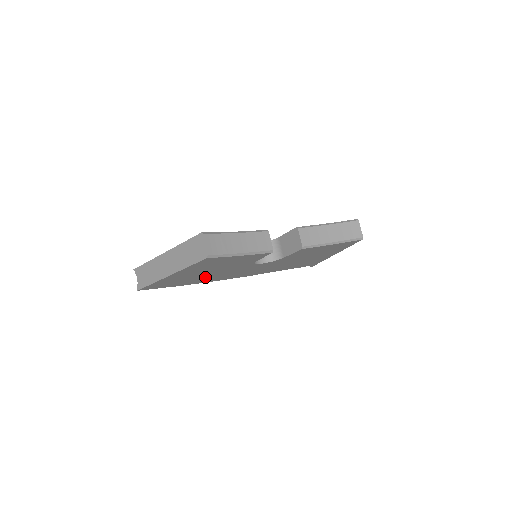
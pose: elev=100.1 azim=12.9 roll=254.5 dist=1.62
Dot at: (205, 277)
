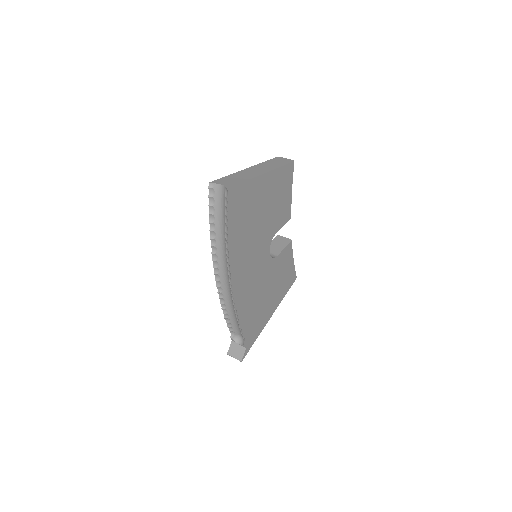
Dot at: (247, 234)
